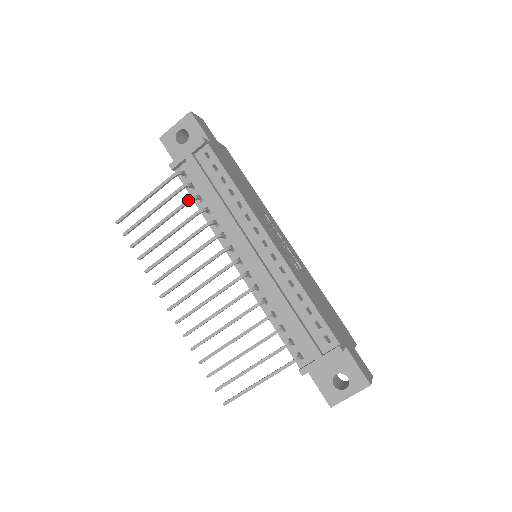
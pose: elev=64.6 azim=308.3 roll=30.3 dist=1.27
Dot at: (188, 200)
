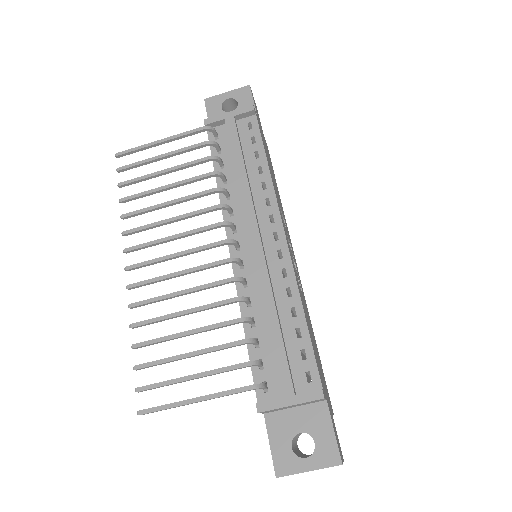
Dot at: (209, 157)
